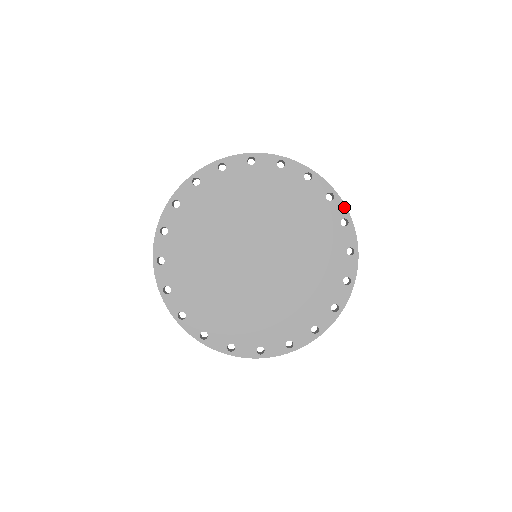
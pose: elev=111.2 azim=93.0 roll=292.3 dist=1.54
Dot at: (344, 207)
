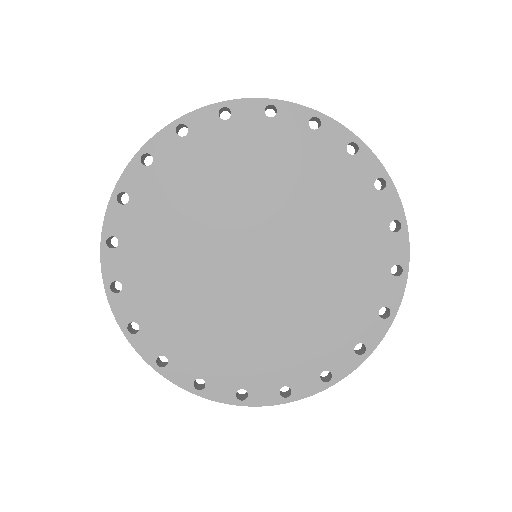
Dot at: (407, 249)
